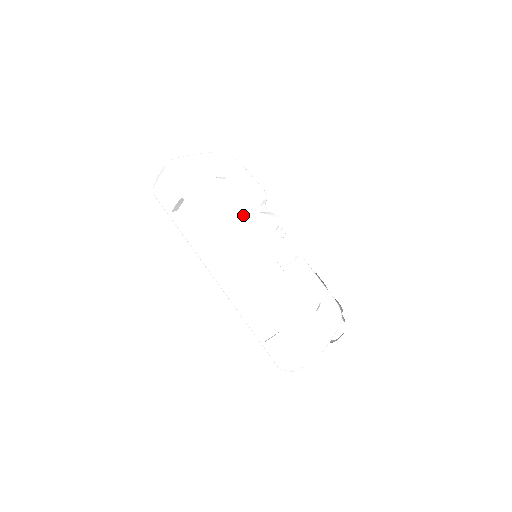
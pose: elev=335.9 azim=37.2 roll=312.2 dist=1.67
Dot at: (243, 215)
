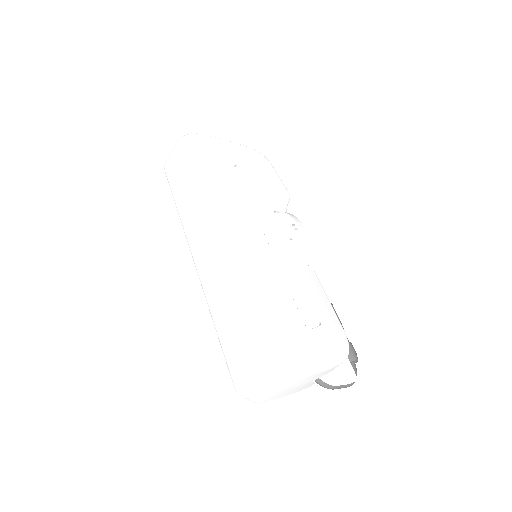
Dot at: (253, 206)
